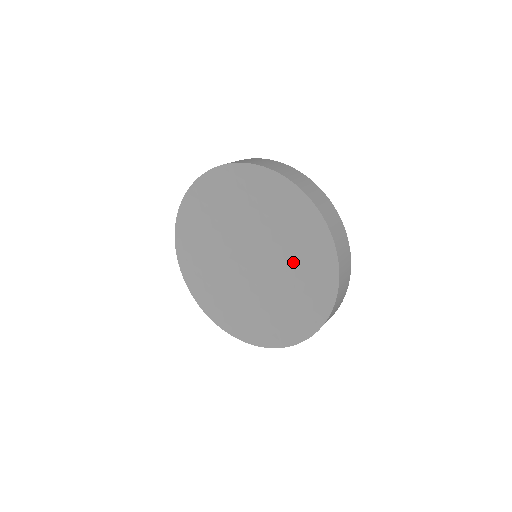
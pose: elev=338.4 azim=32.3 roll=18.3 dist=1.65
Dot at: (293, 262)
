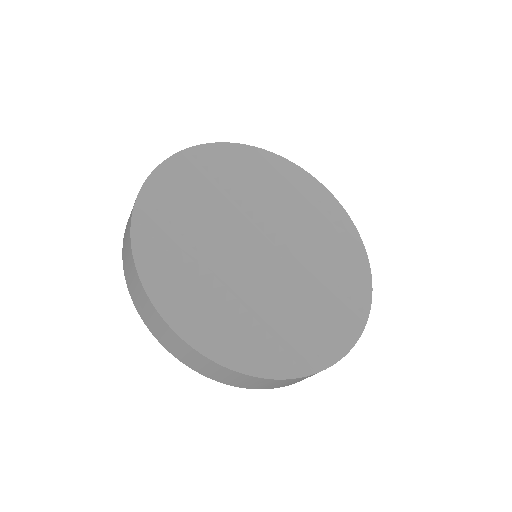
Dot at: (297, 214)
